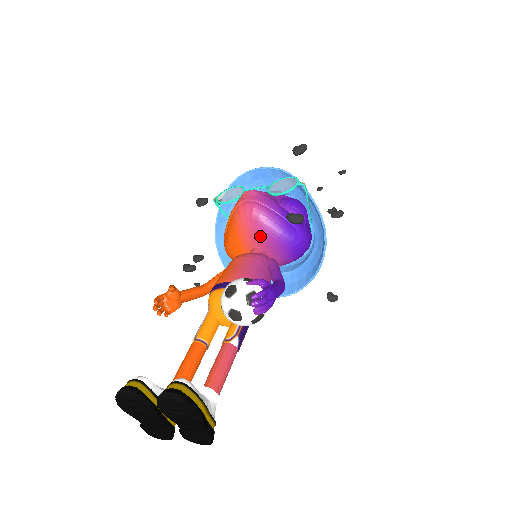
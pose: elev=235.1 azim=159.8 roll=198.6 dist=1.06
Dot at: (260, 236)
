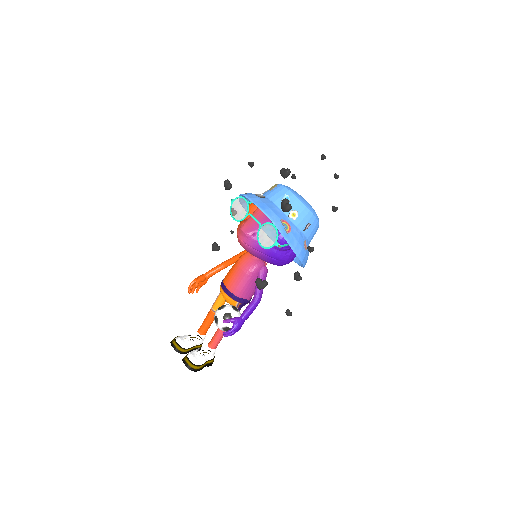
Dot at: occluded
